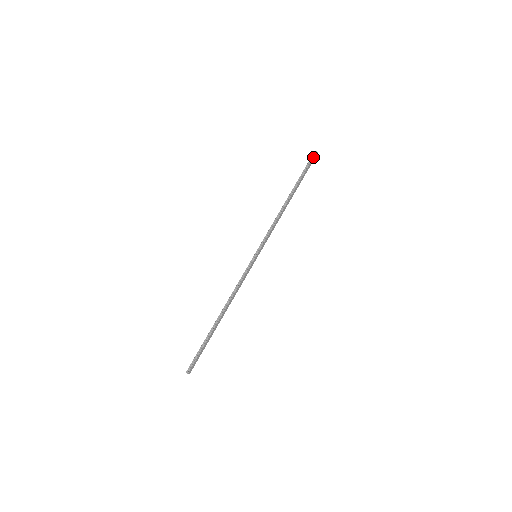
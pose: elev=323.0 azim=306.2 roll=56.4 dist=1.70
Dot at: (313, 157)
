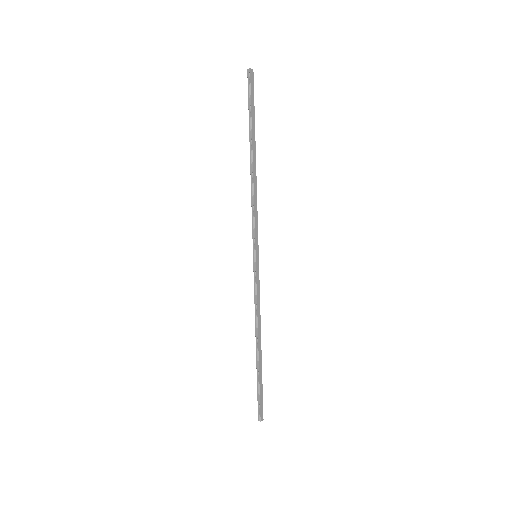
Dot at: (249, 81)
